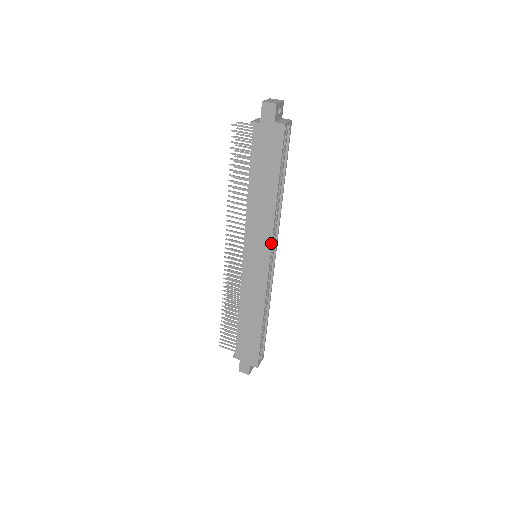
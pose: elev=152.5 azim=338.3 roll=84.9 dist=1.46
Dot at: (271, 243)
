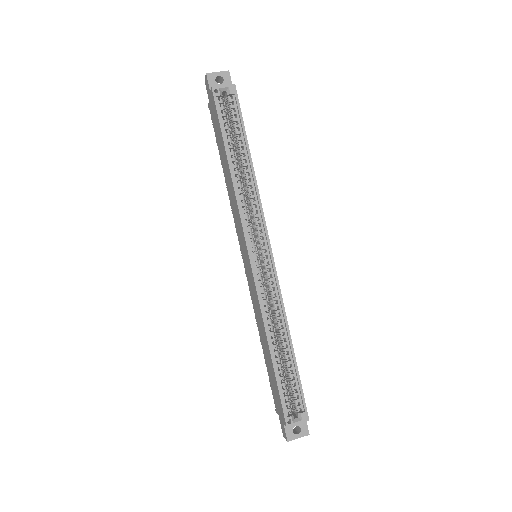
Dot at: (242, 228)
